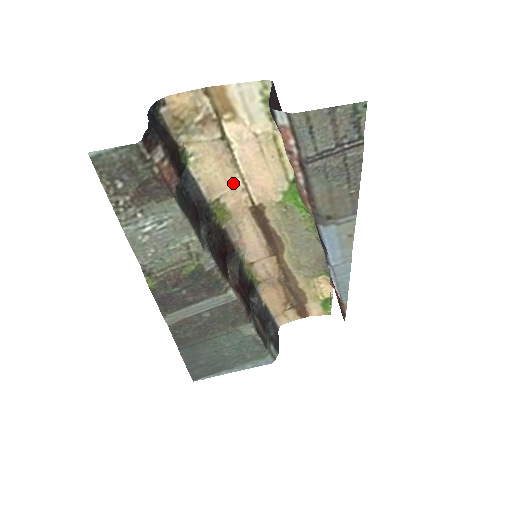
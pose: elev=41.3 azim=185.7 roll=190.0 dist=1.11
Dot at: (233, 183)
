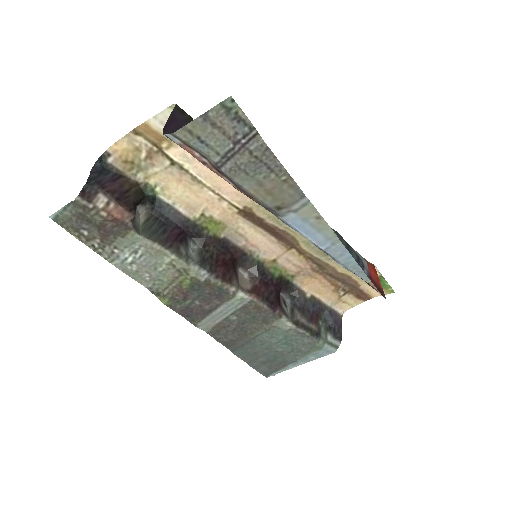
Dot at: (206, 197)
